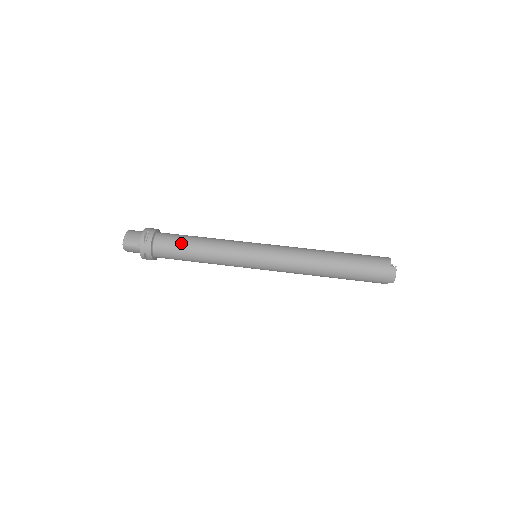
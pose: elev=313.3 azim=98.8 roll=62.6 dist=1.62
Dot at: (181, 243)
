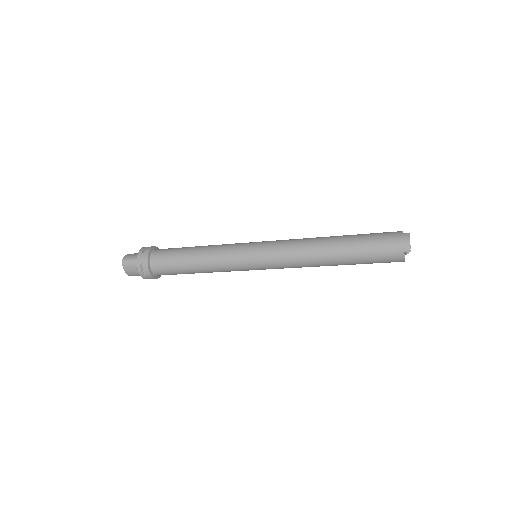
Dot at: (179, 249)
